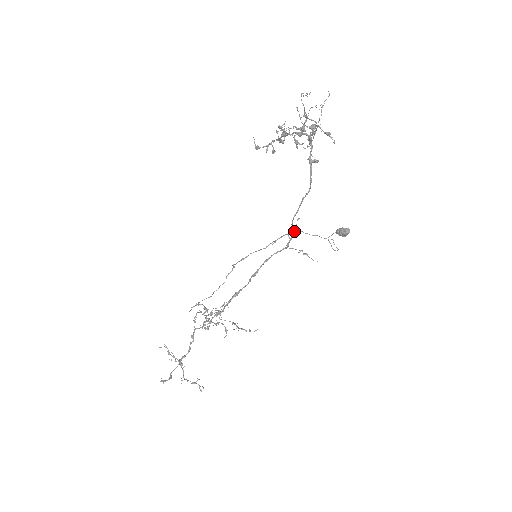
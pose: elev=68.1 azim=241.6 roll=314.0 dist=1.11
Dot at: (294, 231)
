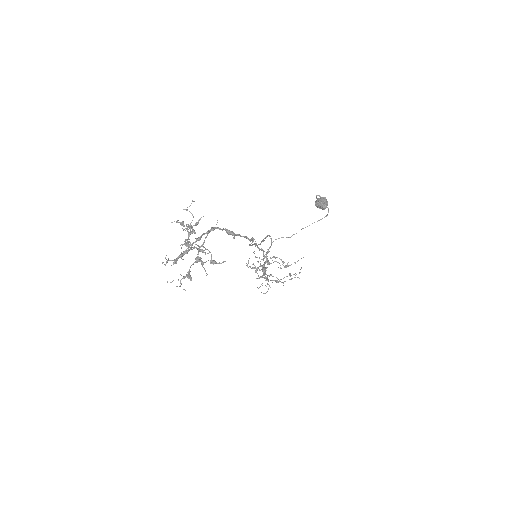
Dot at: occluded
